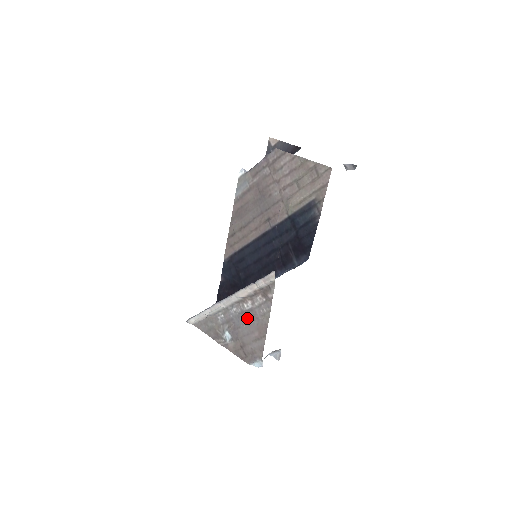
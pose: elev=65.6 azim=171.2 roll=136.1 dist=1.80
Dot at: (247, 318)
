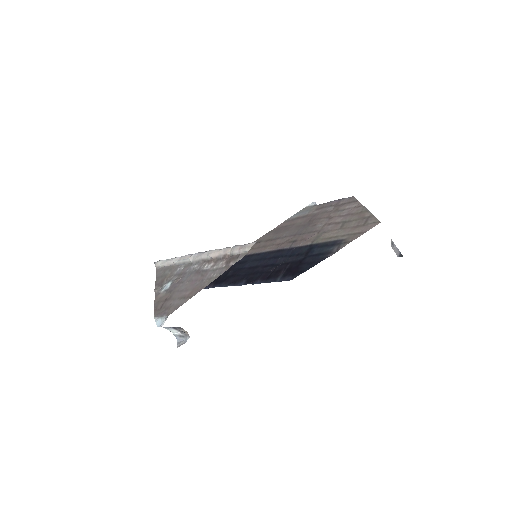
Dot at: (196, 277)
